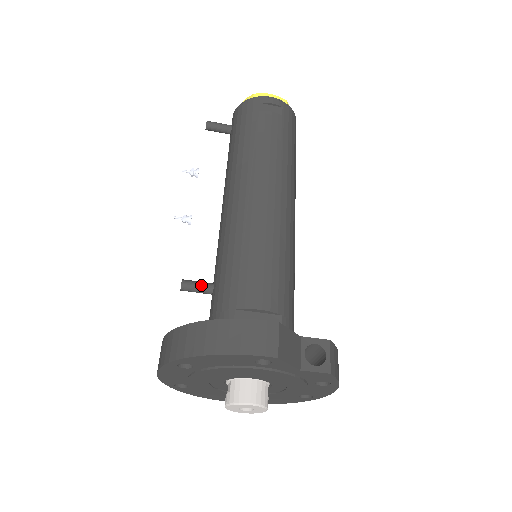
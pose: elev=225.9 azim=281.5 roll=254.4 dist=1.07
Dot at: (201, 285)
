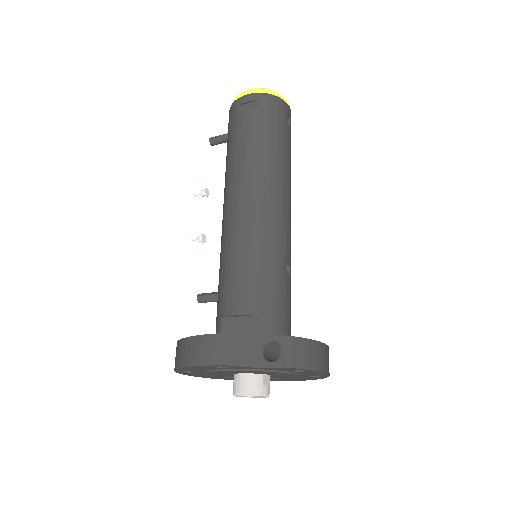
Dot at: (211, 296)
